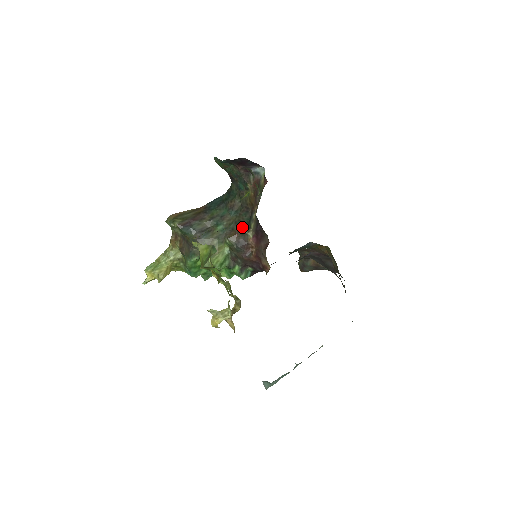
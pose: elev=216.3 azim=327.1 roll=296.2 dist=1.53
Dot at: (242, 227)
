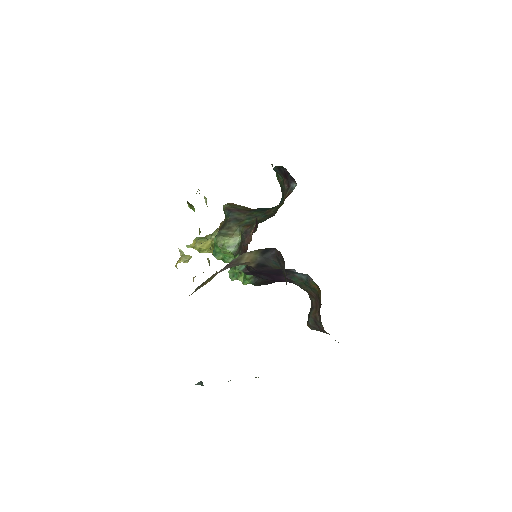
Dot at: occluded
